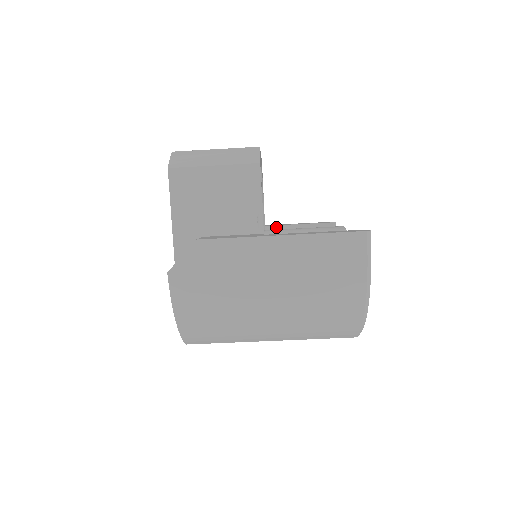
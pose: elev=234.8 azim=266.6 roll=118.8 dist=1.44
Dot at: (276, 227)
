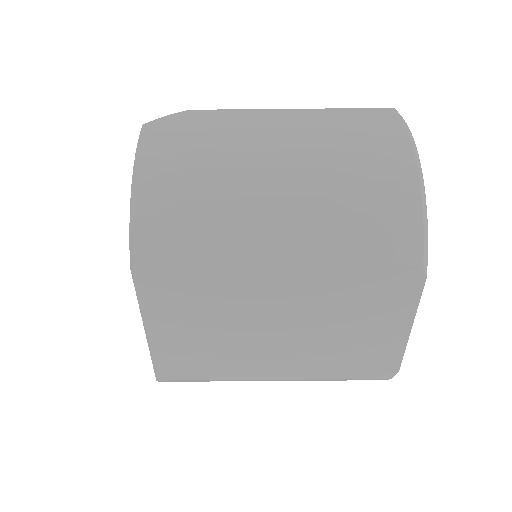
Dot at: occluded
